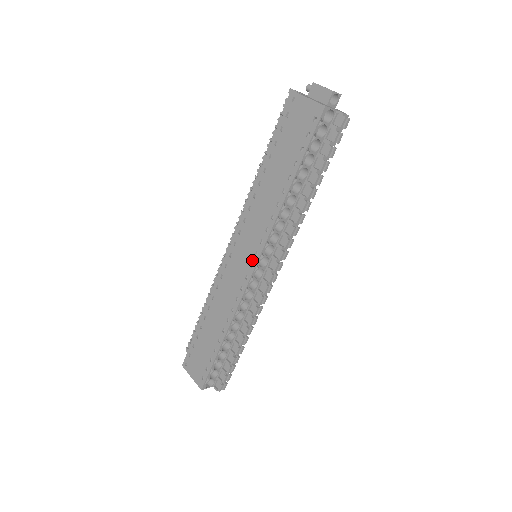
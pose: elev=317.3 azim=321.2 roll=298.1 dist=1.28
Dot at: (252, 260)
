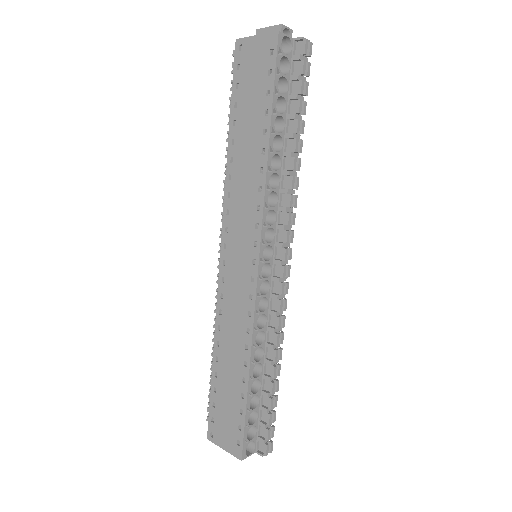
Dot at: (252, 254)
